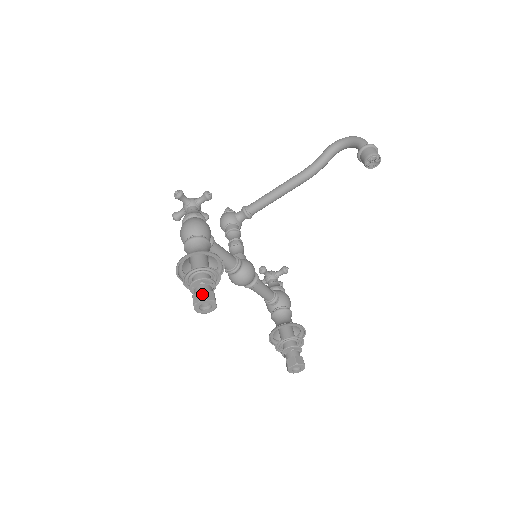
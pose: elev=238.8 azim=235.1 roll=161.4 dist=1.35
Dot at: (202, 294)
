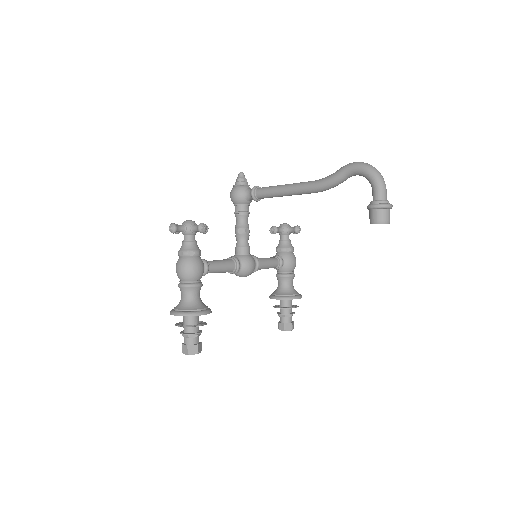
Dot at: (187, 350)
